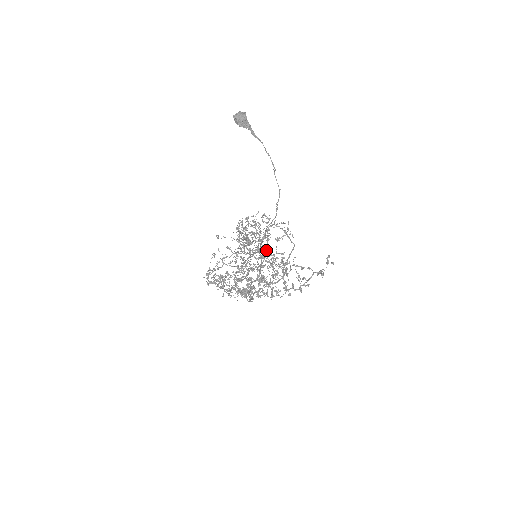
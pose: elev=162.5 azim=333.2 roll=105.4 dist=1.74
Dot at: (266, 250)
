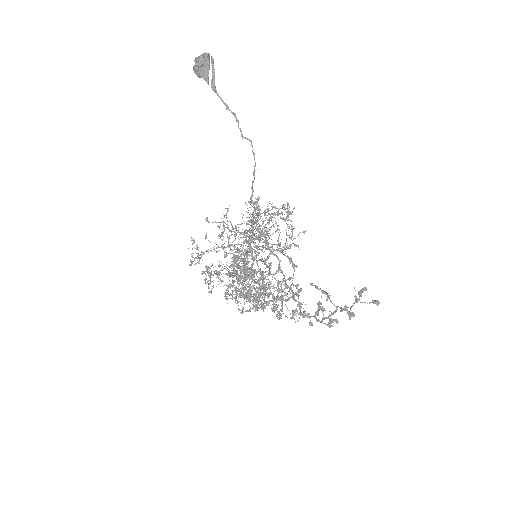
Dot at: (226, 252)
